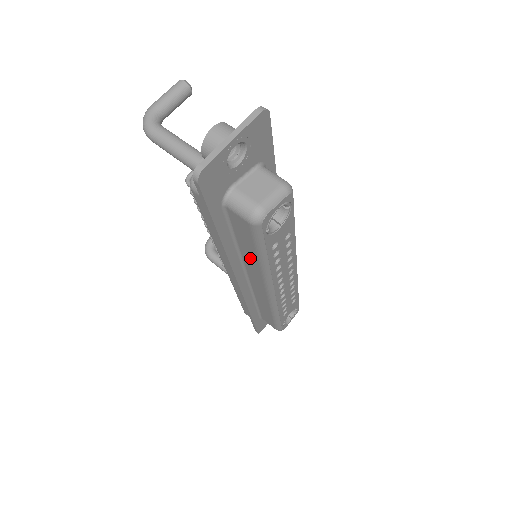
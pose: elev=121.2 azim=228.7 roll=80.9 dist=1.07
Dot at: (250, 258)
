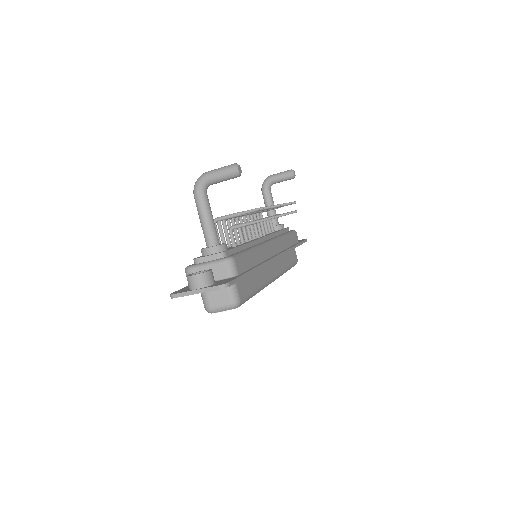
Dot at: occluded
